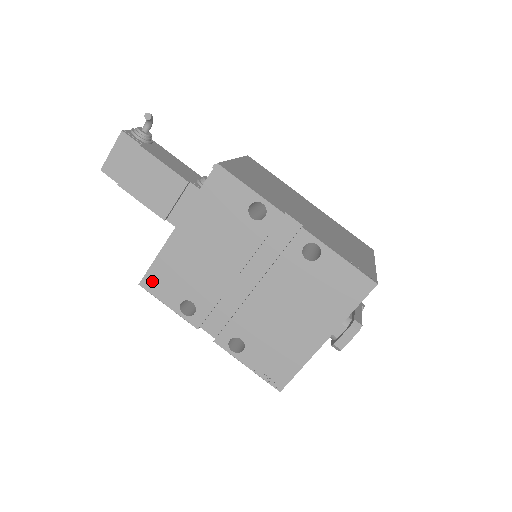
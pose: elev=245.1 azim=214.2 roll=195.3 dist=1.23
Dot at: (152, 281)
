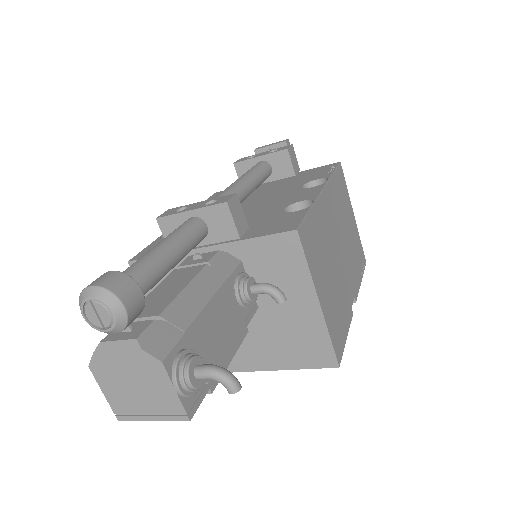
Dot at: occluded
